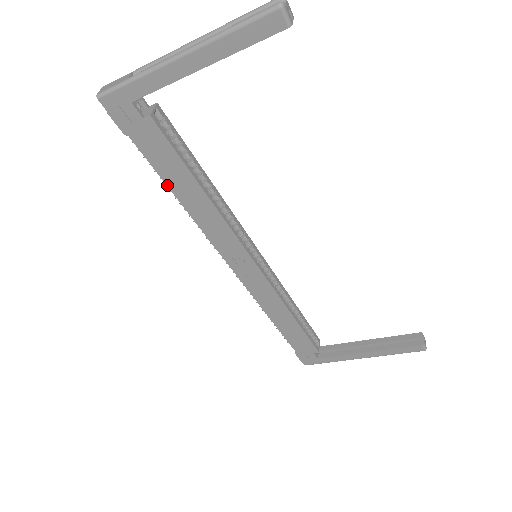
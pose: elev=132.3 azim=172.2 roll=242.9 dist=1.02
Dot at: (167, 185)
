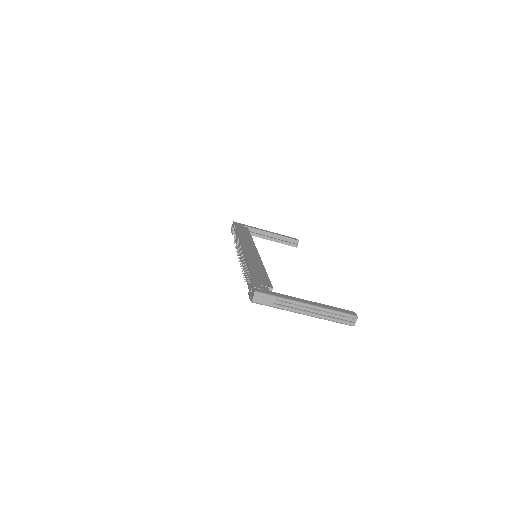
Dot at: (246, 280)
